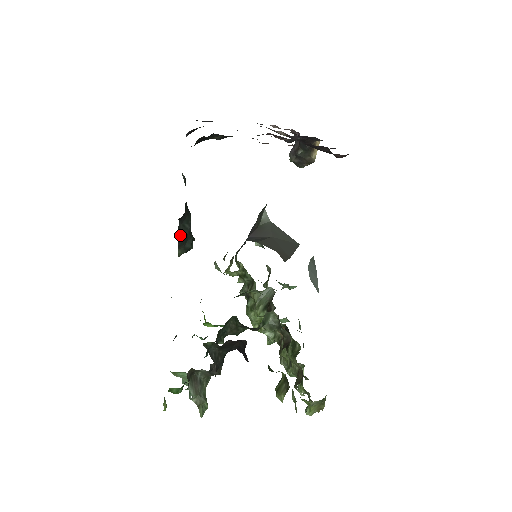
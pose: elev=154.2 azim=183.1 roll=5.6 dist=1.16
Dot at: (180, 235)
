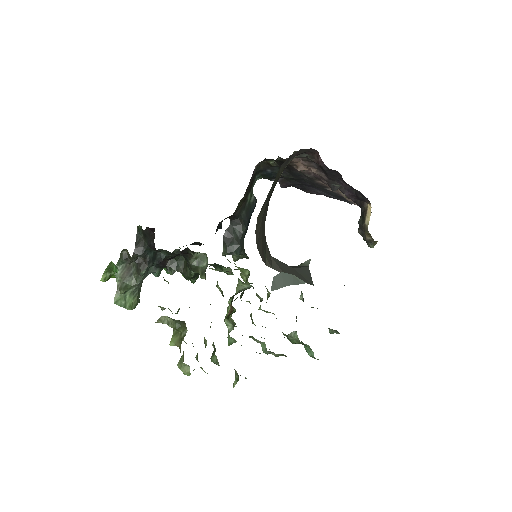
Dot at: (227, 233)
